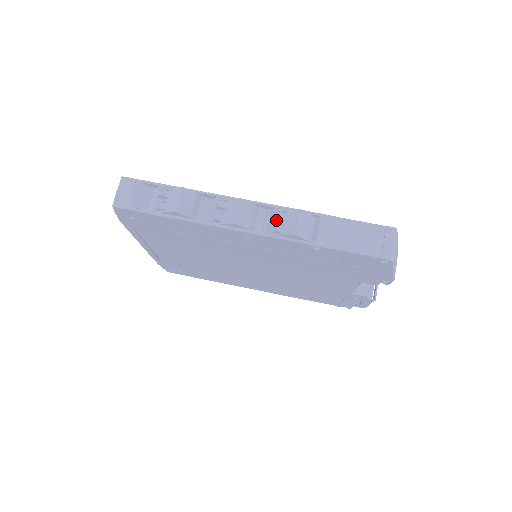
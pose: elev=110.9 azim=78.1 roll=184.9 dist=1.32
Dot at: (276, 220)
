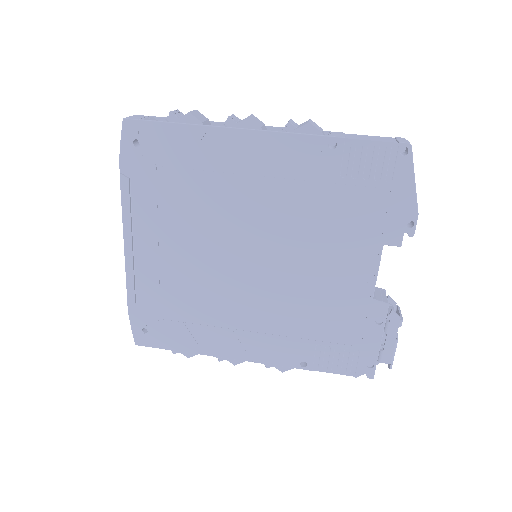
Dot at: (288, 121)
